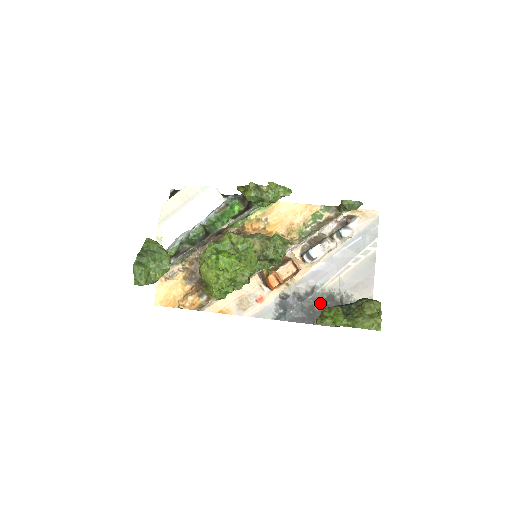
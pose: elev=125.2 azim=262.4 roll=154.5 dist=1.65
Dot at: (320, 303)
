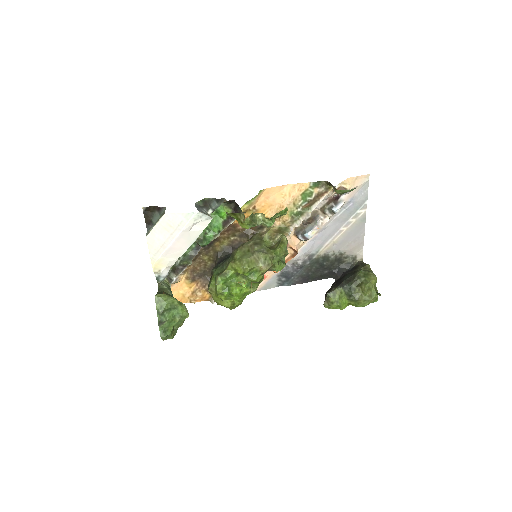
Dot at: (317, 265)
